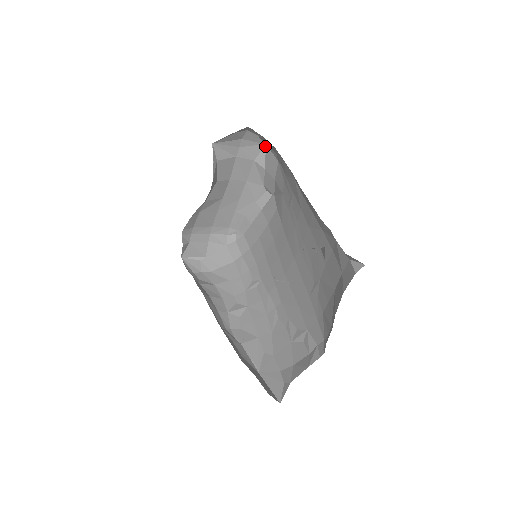
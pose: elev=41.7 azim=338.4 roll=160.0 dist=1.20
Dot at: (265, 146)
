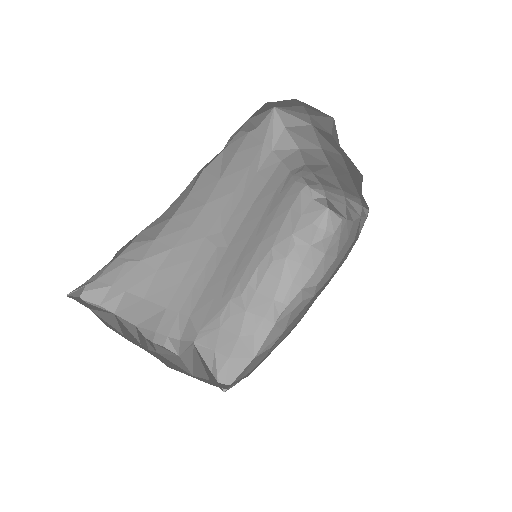
Dot at: (334, 120)
